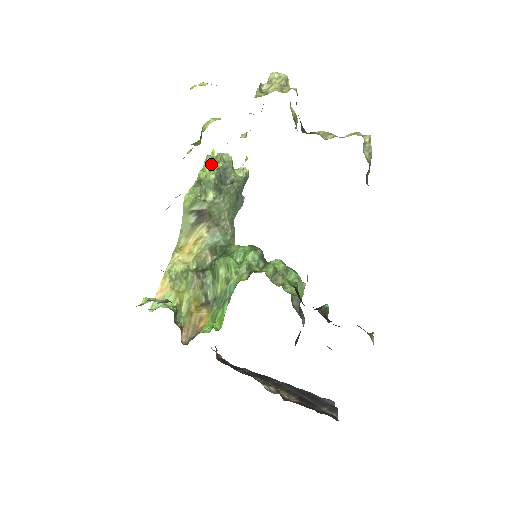
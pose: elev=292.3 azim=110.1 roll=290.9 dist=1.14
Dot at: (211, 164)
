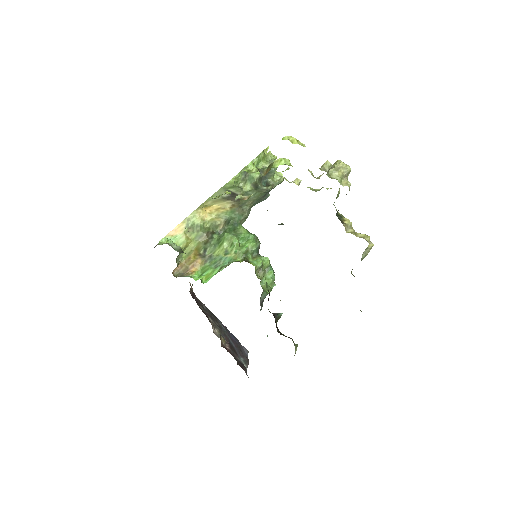
Dot at: (261, 160)
